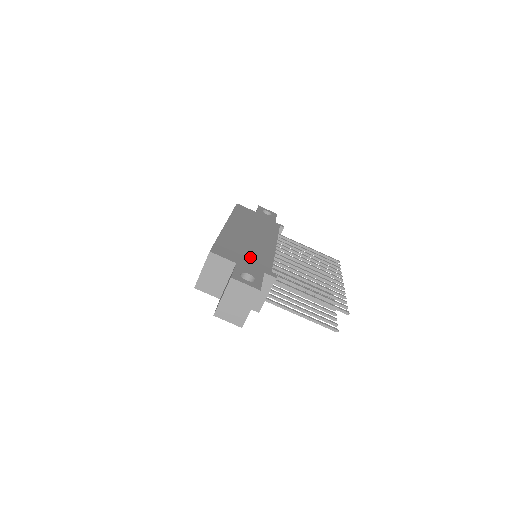
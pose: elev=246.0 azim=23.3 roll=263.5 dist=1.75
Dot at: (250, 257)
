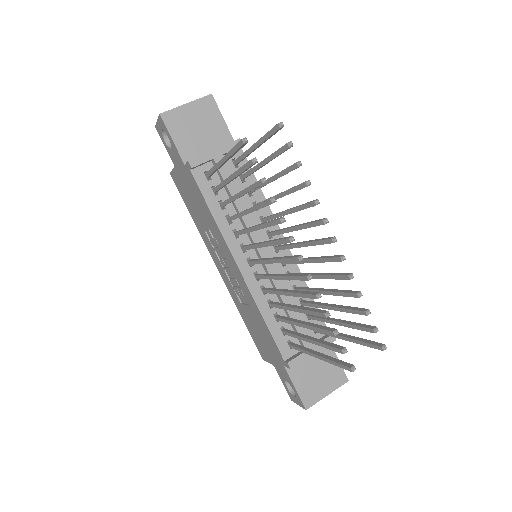
Dot at: occluded
